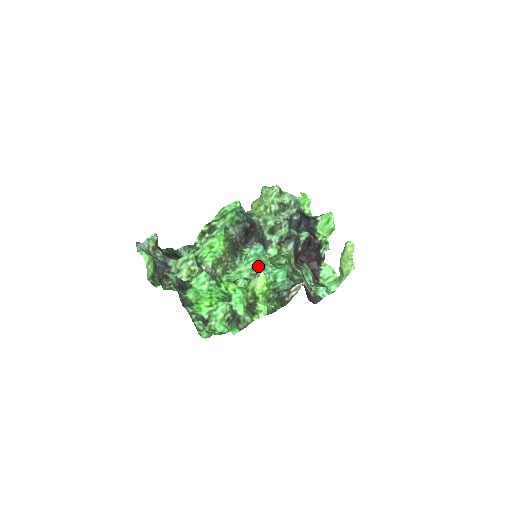
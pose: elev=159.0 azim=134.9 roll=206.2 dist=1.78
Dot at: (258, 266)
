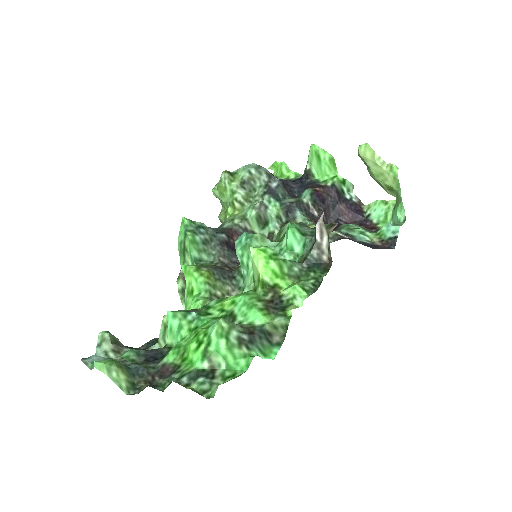
Dot at: occluded
